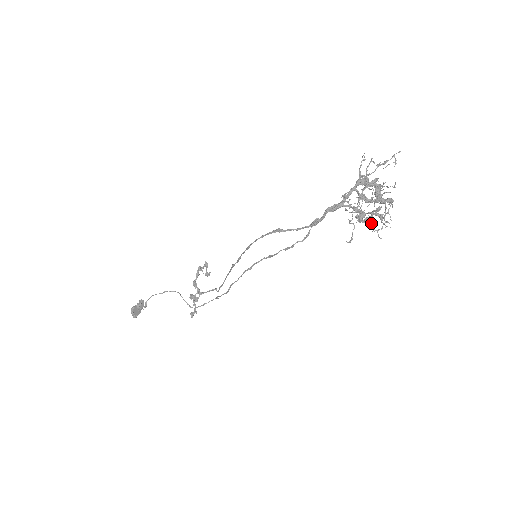
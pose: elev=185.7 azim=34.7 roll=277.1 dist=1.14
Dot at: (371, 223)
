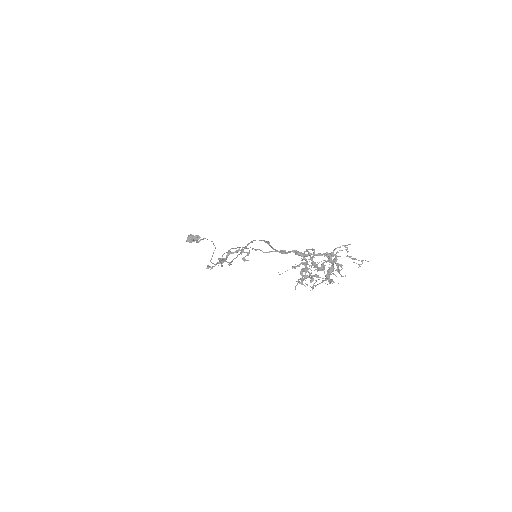
Dot at: (303, 278)
